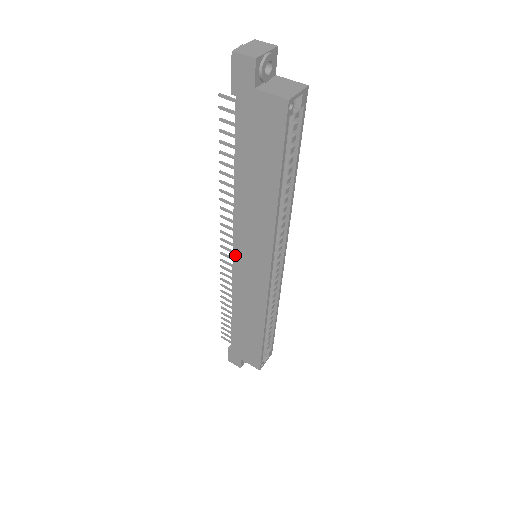
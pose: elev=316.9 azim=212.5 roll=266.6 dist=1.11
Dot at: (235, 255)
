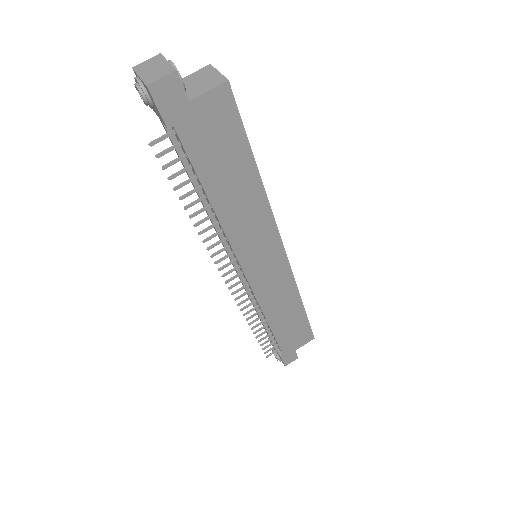
Dot at: (247, 272)
